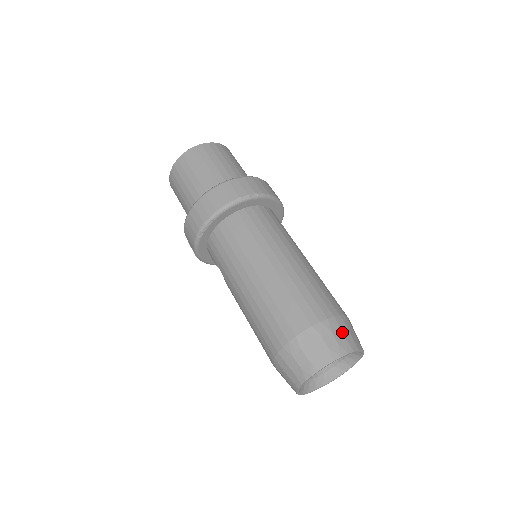
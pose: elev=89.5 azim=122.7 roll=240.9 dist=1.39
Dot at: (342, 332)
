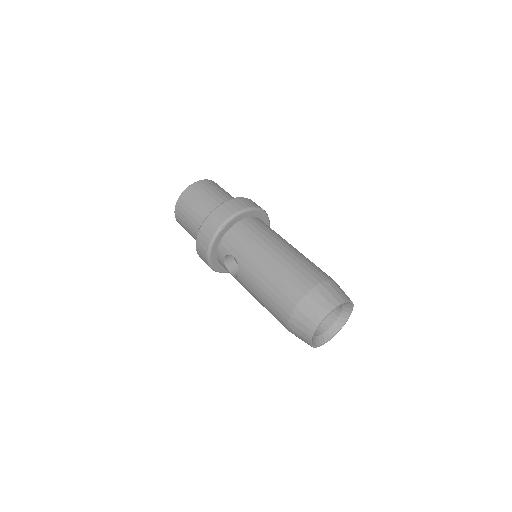
Dot at: (342, 290)
